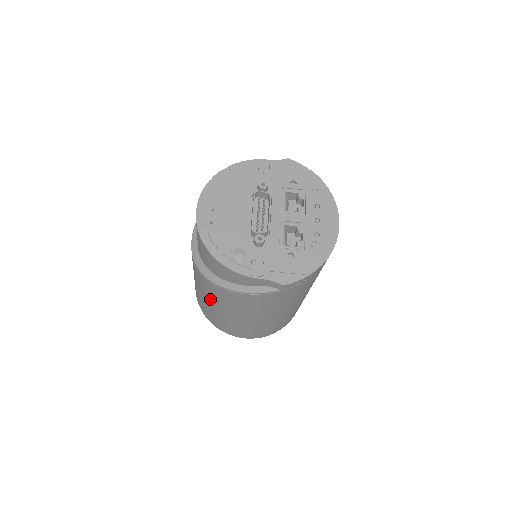
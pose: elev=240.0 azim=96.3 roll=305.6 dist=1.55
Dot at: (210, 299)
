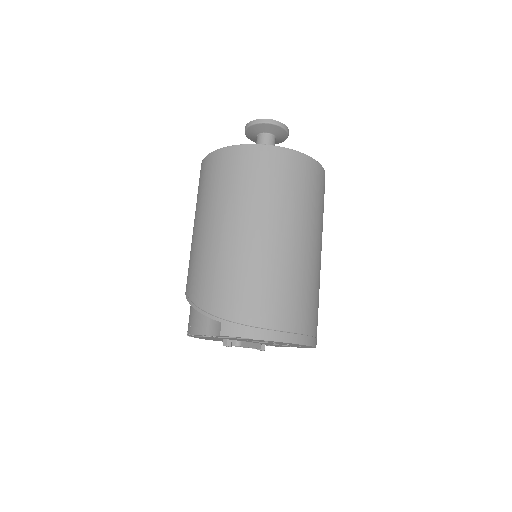
Dot at: occluded
